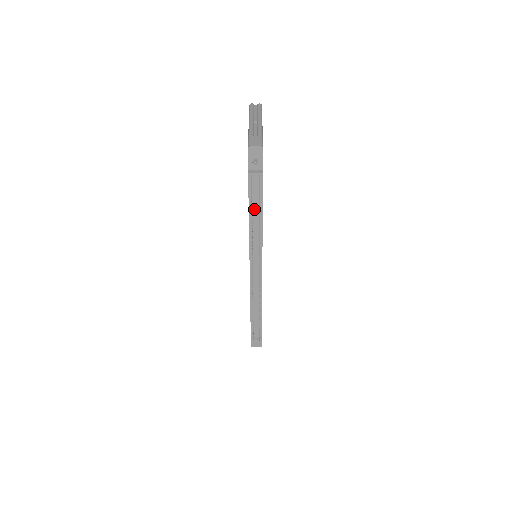
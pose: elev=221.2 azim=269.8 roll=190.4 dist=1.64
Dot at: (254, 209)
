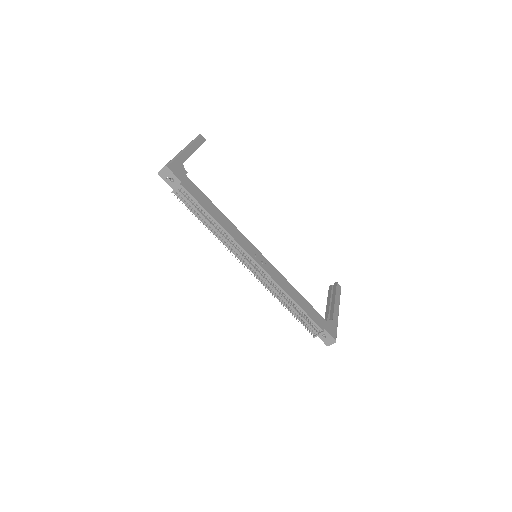
Dot at: (202, 217)
